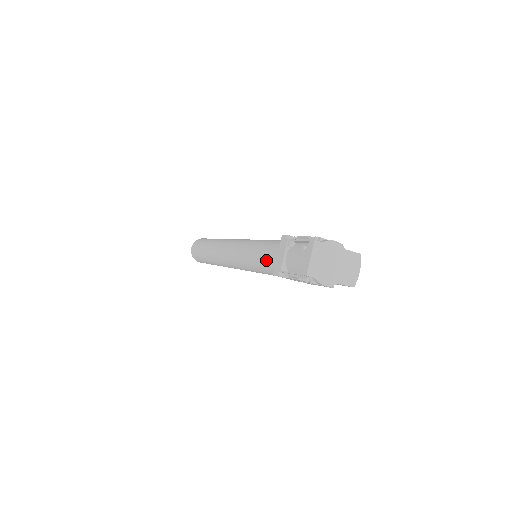
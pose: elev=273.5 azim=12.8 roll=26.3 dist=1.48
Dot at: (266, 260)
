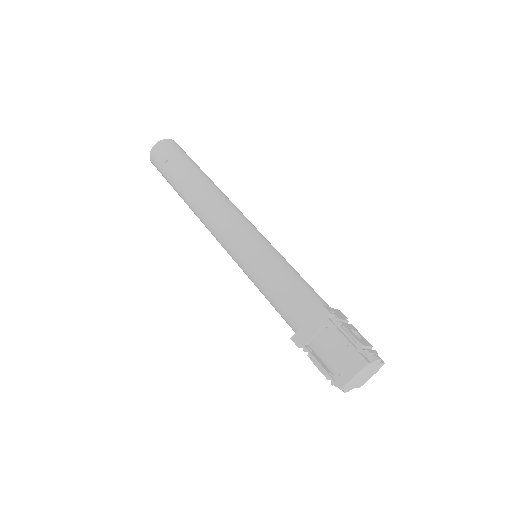
Dot at: (284, 305)
